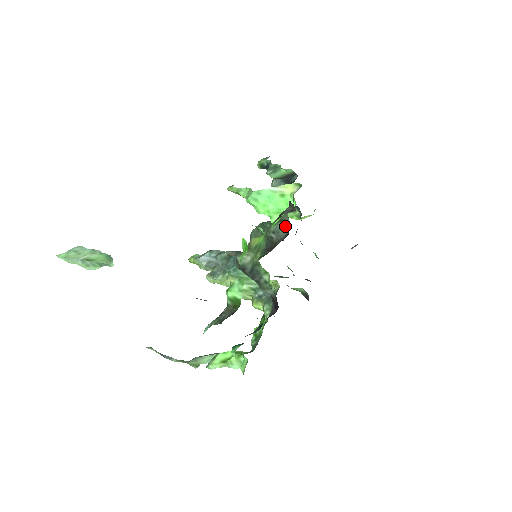
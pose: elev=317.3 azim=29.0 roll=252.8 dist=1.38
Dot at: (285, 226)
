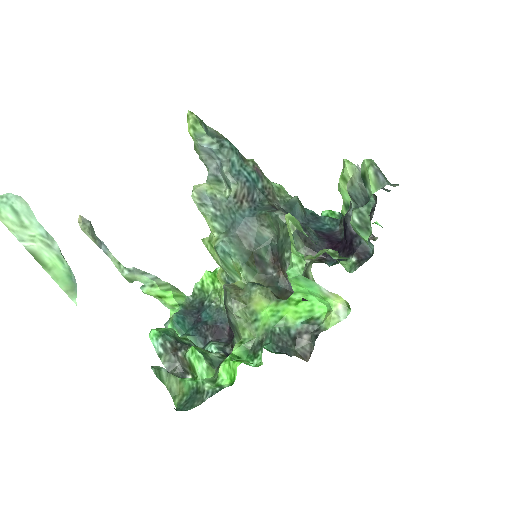
Dot at: occluded
